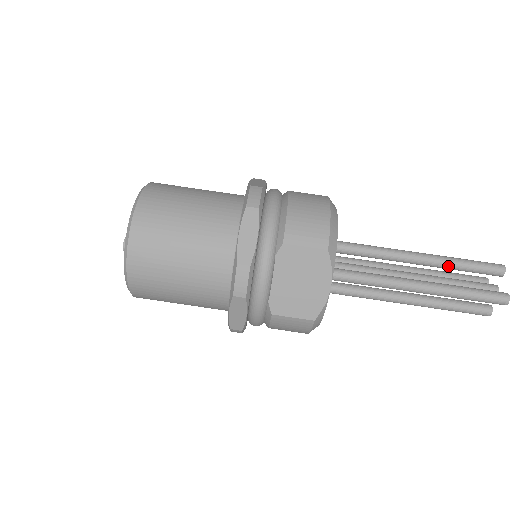
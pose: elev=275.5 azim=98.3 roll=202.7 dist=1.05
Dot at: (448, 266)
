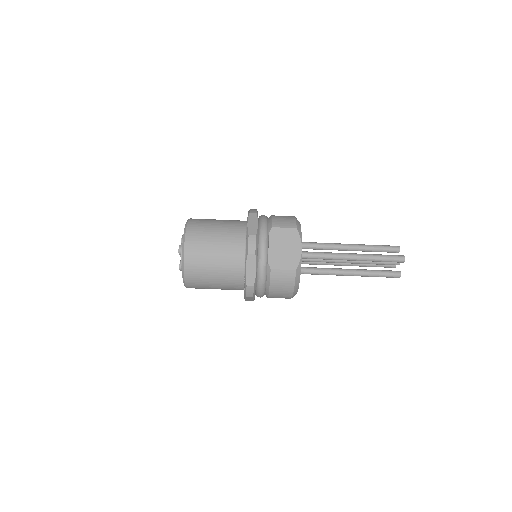
Dot at: (368, 248)
